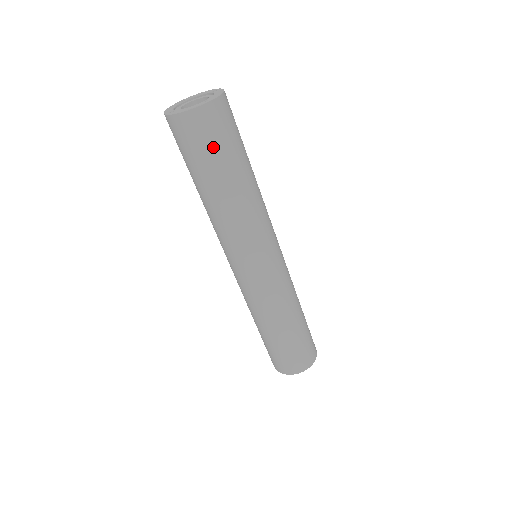
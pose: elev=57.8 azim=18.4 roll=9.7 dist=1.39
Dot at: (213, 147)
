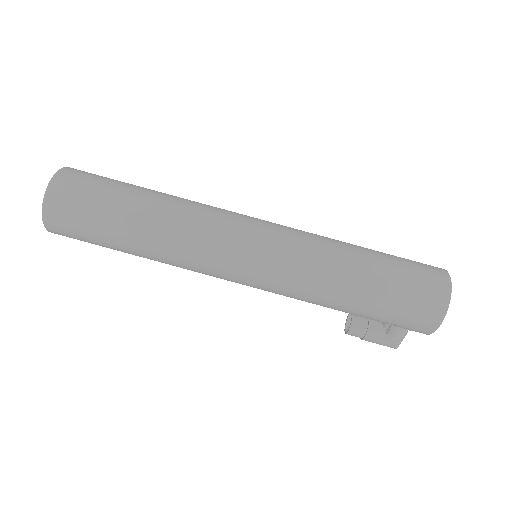
Dot at: (106, 179)
